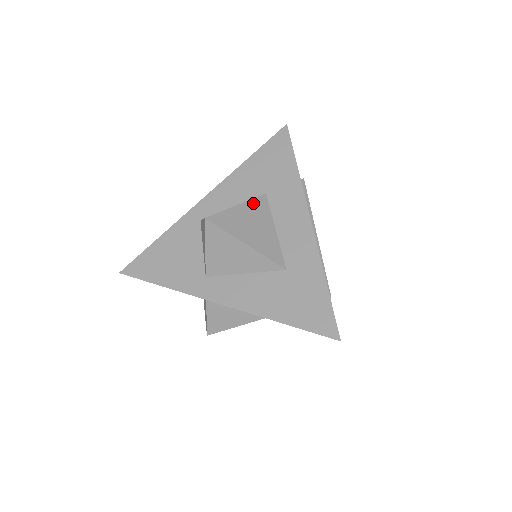
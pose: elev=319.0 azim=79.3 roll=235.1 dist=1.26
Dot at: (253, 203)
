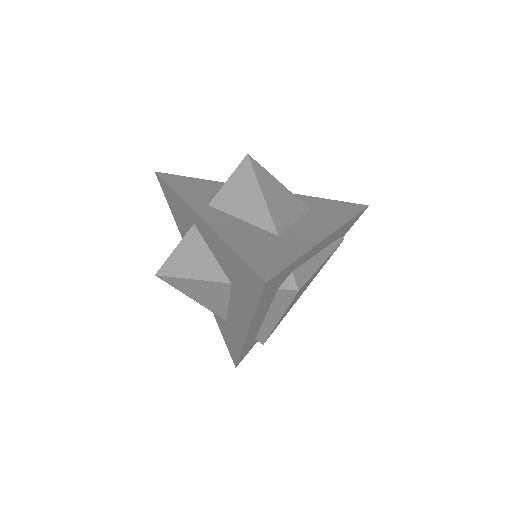
Dot at: (211, 284)
